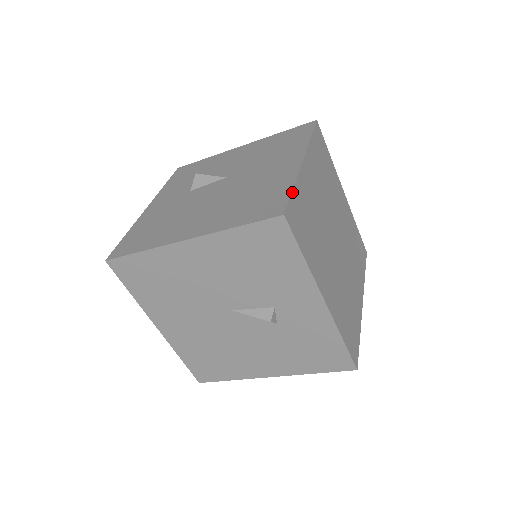
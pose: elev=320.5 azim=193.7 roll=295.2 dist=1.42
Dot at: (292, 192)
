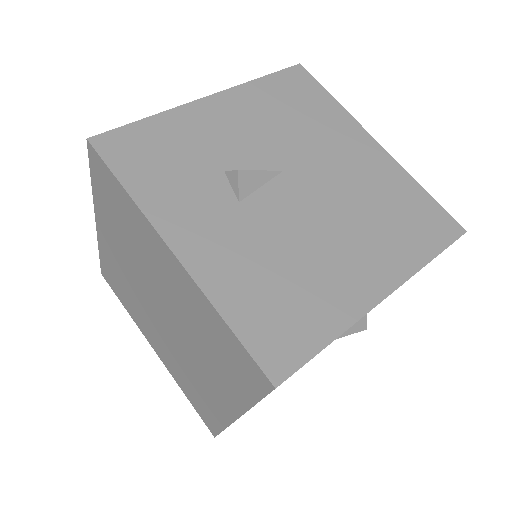
Dot at: (431, 197)
